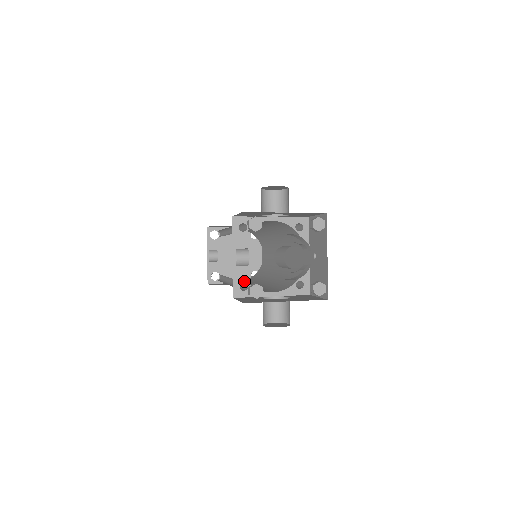
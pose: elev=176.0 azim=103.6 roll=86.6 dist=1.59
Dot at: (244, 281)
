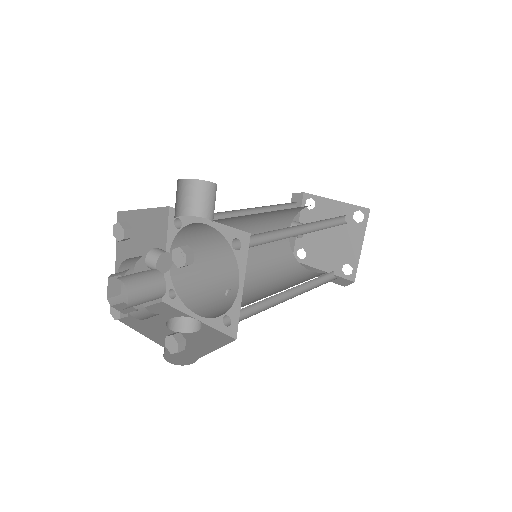
Dot at: (173, 288)
